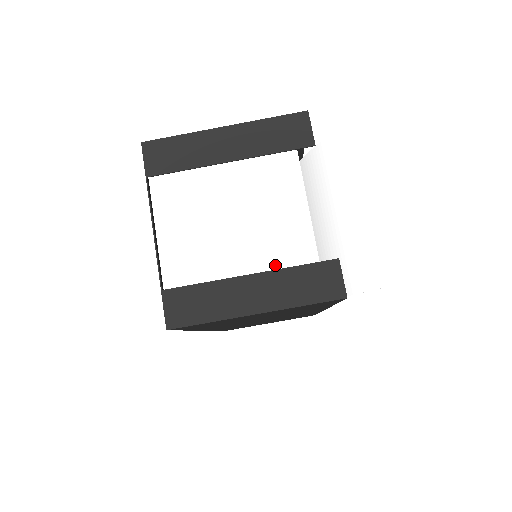
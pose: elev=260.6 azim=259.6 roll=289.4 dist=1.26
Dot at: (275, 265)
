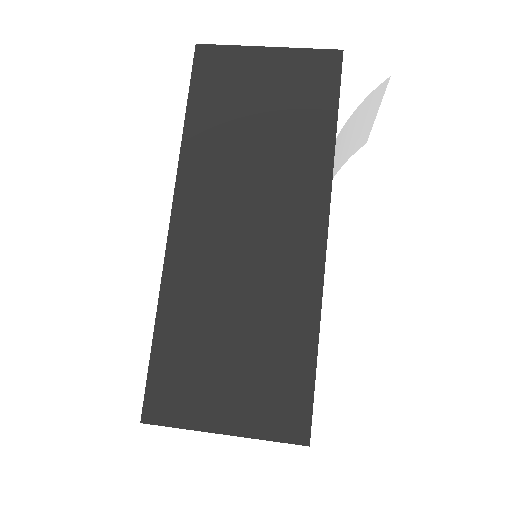
Dot at: occluded
